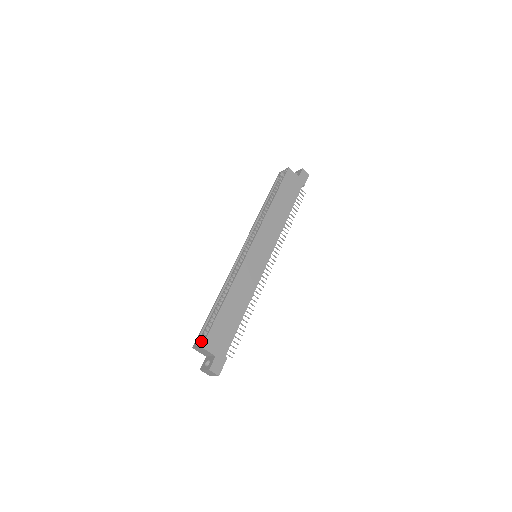
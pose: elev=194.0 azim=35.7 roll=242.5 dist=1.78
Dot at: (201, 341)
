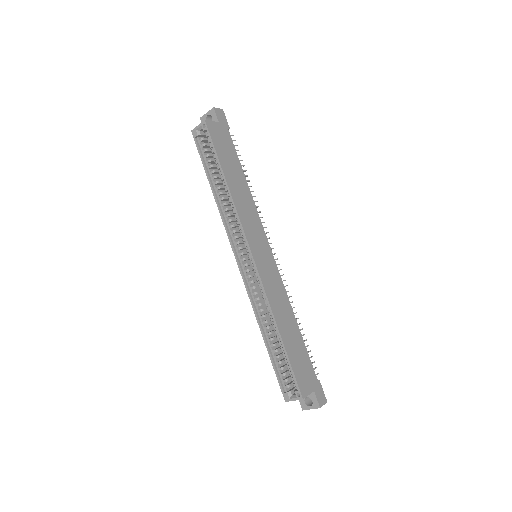
Dot at: (287, 389)
